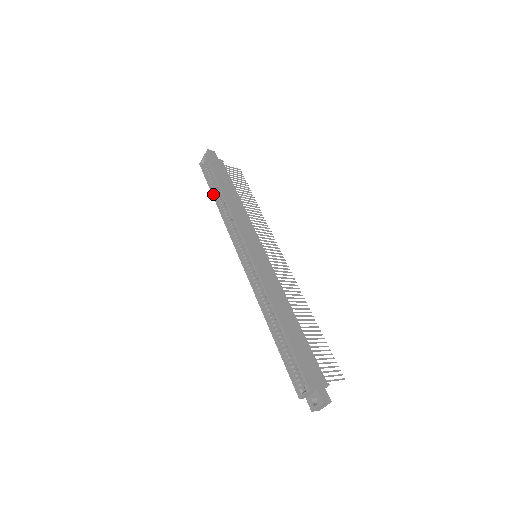
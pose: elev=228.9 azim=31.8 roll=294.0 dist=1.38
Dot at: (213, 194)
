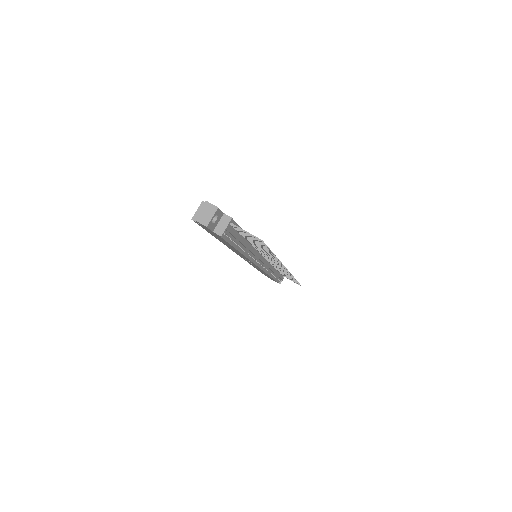
Dot at: occluded
